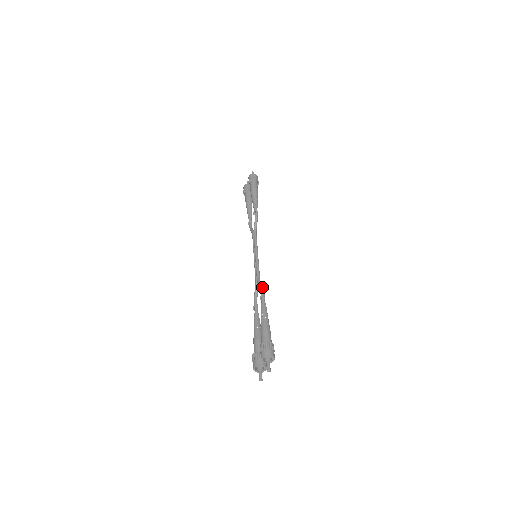
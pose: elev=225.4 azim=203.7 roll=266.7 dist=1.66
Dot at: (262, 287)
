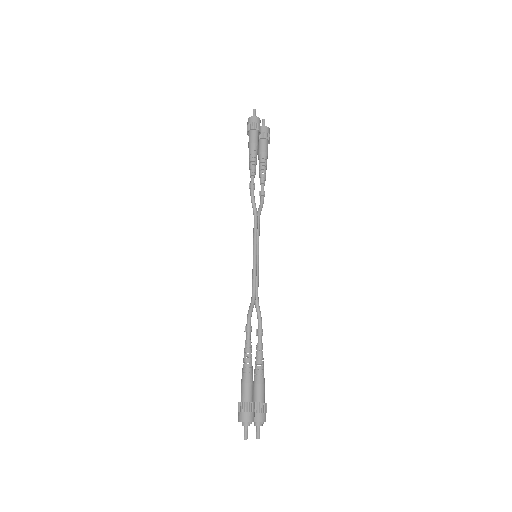
Dot at: (248, 313)
